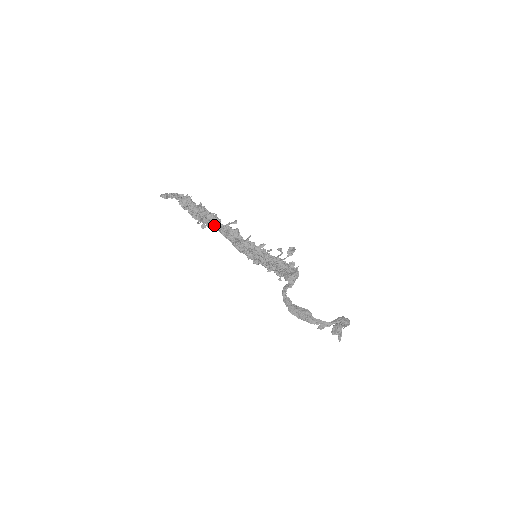
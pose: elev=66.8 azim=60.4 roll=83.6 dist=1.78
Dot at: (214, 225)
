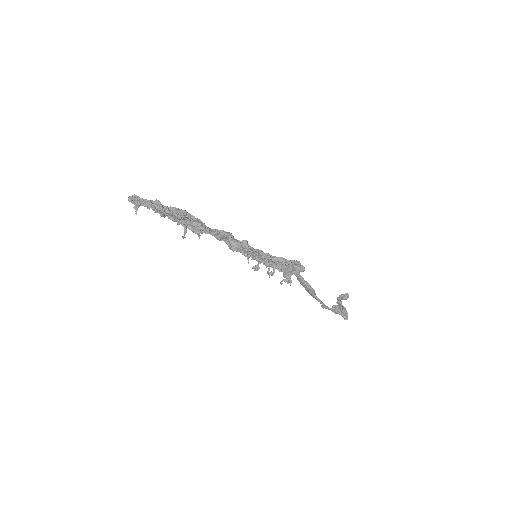
Dot at: (202, 233)
